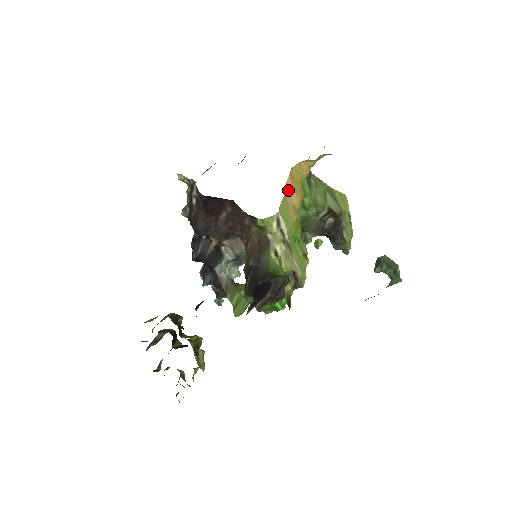
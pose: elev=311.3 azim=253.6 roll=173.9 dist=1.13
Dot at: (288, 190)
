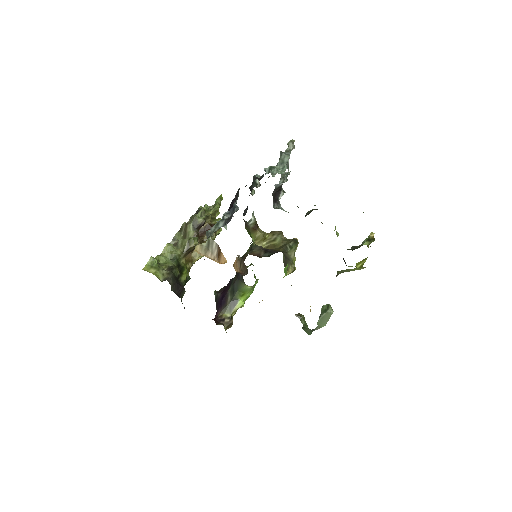
Dot at: occluded
